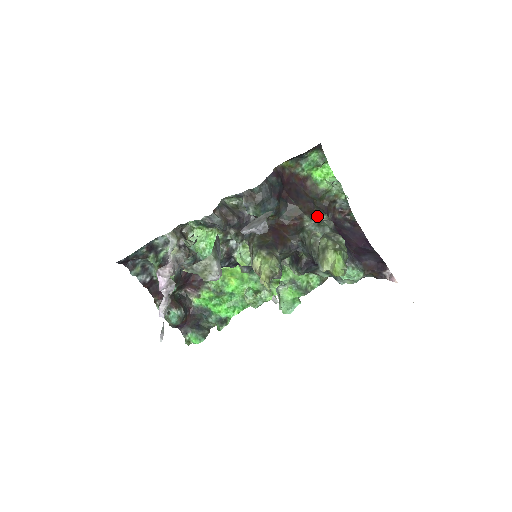
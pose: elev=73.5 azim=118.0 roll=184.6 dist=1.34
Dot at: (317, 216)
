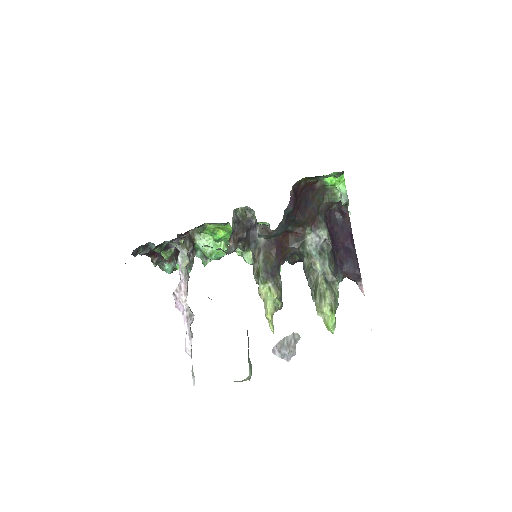
Dot at: (319, 231)
